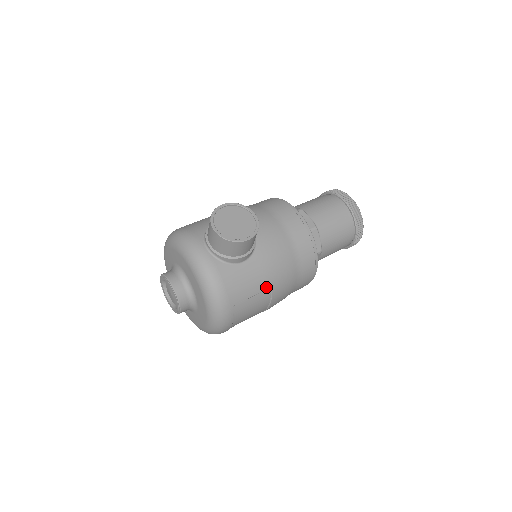
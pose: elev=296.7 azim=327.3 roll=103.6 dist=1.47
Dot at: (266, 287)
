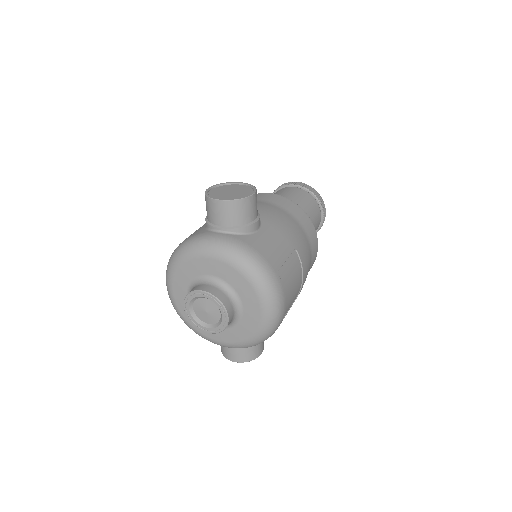
Dot at: (291, 249)
